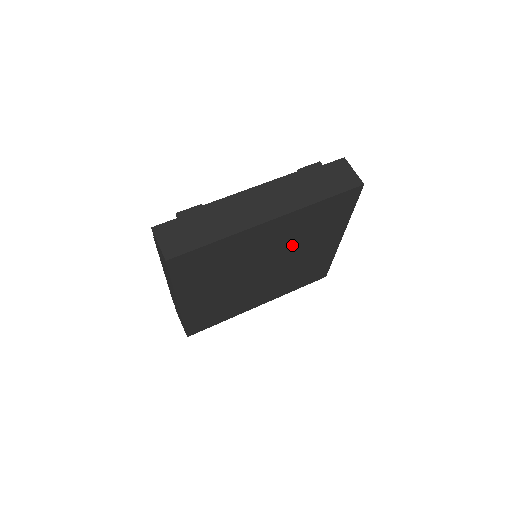
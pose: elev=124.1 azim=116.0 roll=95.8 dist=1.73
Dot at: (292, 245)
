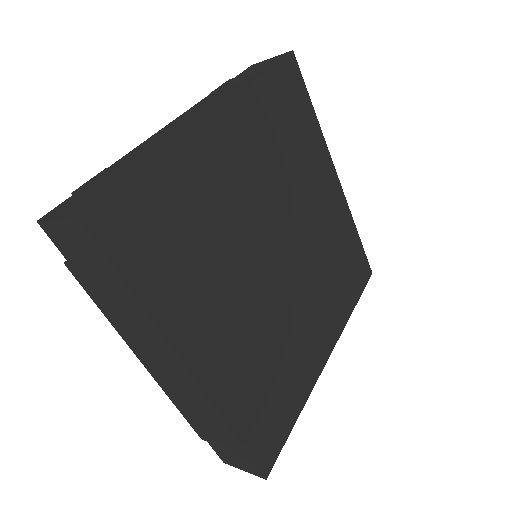
Dot at: (282, 188)
